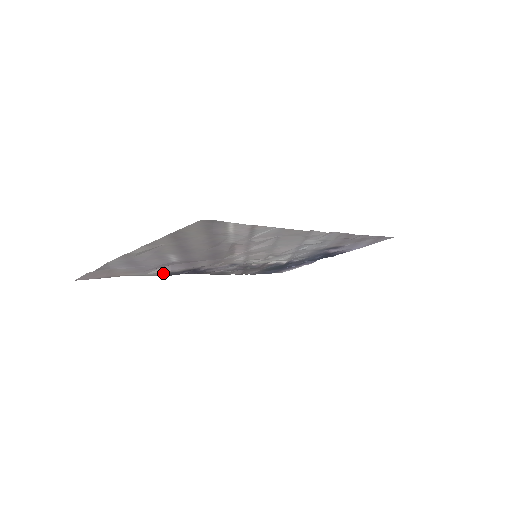
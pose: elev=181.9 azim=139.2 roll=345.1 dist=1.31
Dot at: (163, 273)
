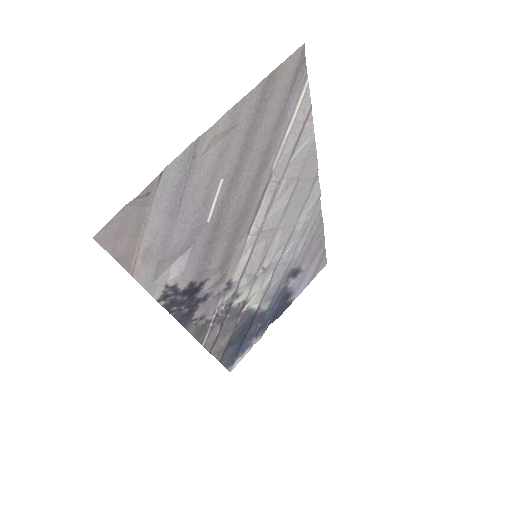
Dot at: (166, 289)
